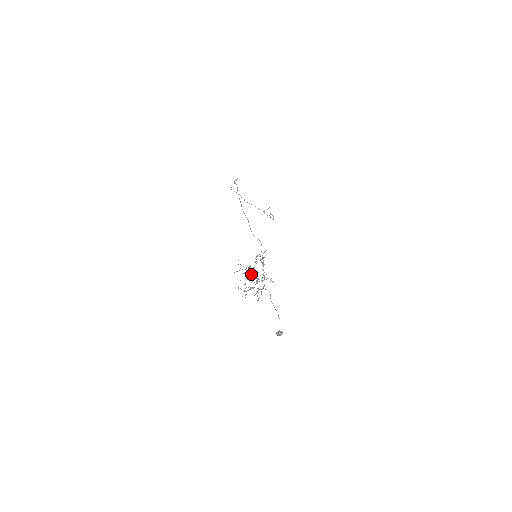
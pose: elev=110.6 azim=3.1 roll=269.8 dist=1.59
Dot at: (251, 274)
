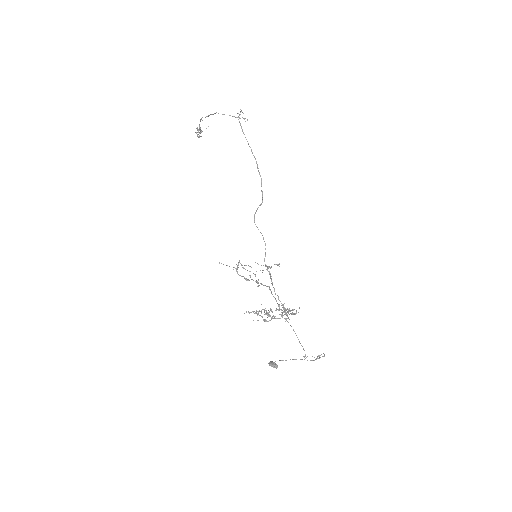
Dot at: (279, 304)
